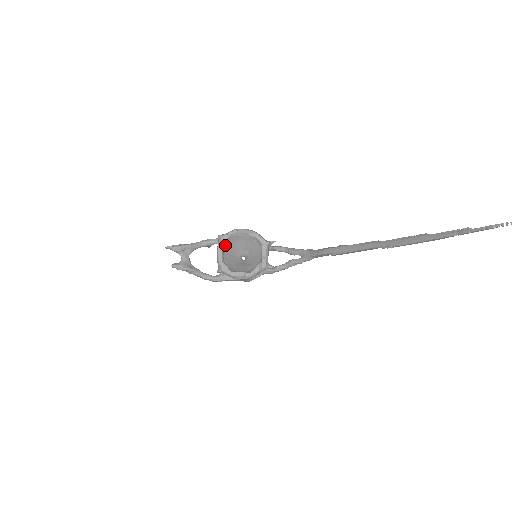
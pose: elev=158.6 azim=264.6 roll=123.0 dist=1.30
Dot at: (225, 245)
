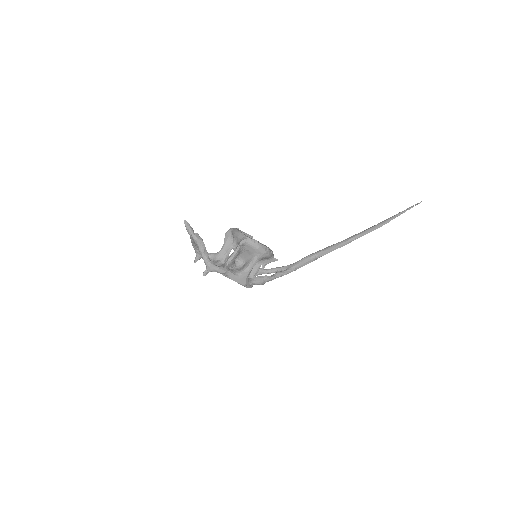
Dot at: occluded
